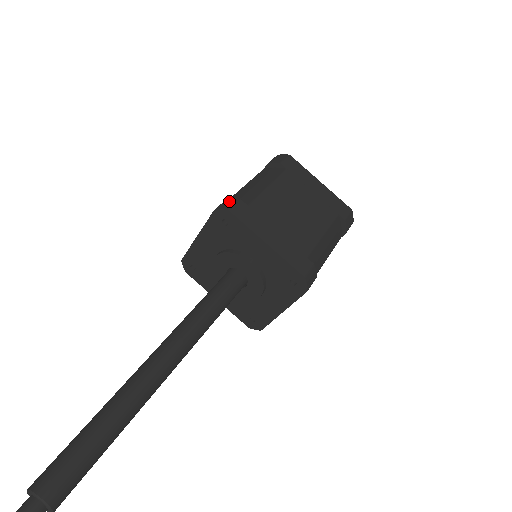
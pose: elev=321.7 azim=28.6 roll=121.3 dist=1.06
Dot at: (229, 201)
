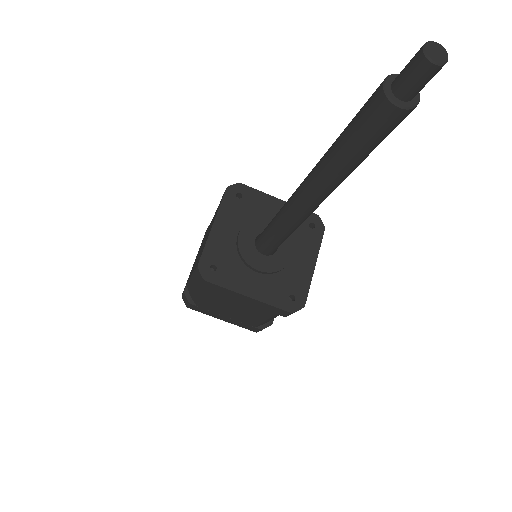
Dot at: occluded
